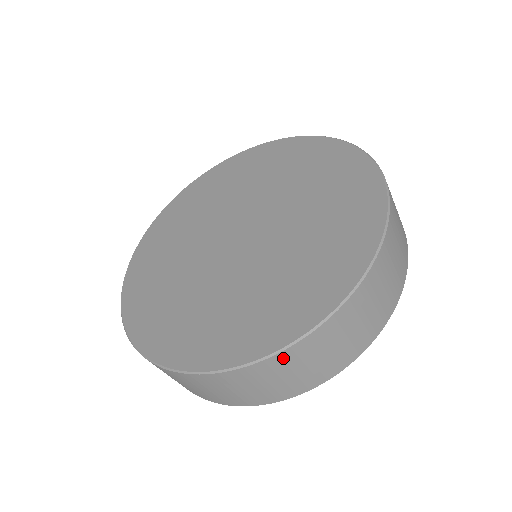
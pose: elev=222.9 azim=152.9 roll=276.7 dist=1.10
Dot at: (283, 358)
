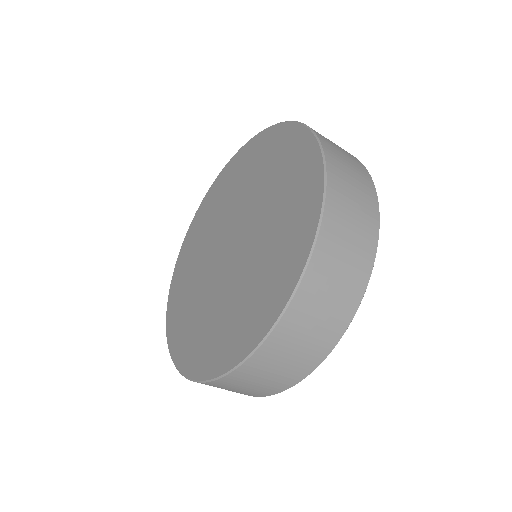
Dot at: (229, 380)
